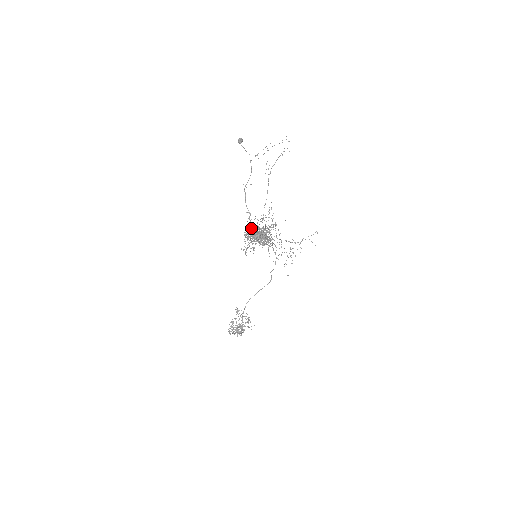
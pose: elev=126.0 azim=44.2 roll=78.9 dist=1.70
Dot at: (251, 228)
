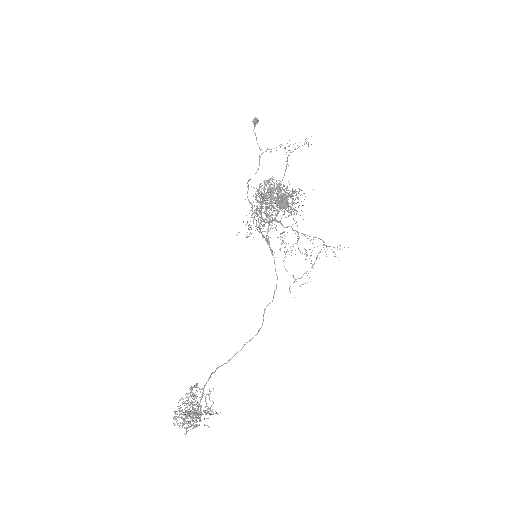
Dot at: (270, 178)
